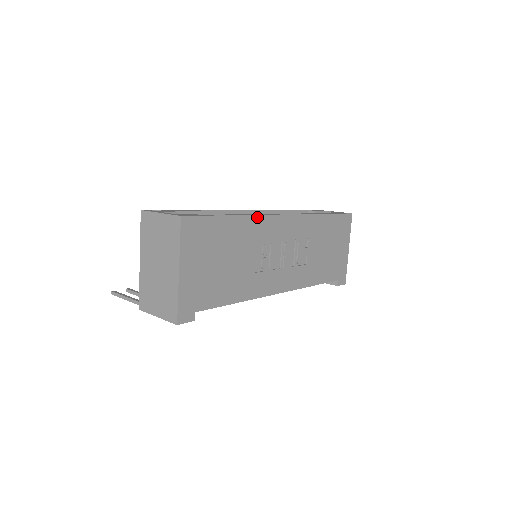
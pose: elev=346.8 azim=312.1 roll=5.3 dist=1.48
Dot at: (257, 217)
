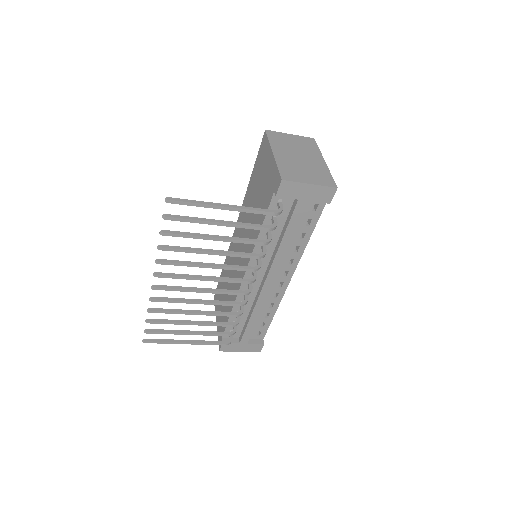
Dot at: occluded
